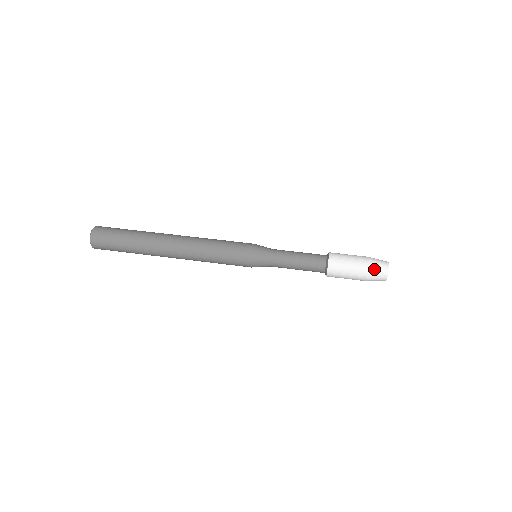
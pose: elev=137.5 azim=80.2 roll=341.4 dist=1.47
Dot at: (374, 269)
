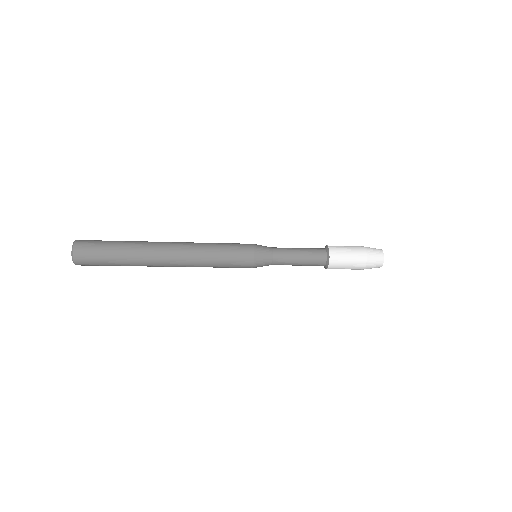
Dot at: (368, 247)
